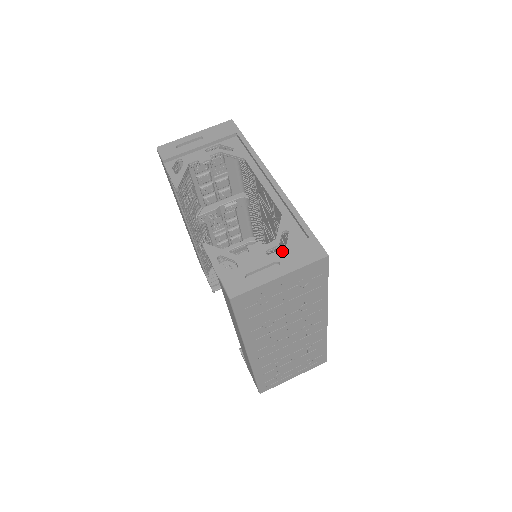
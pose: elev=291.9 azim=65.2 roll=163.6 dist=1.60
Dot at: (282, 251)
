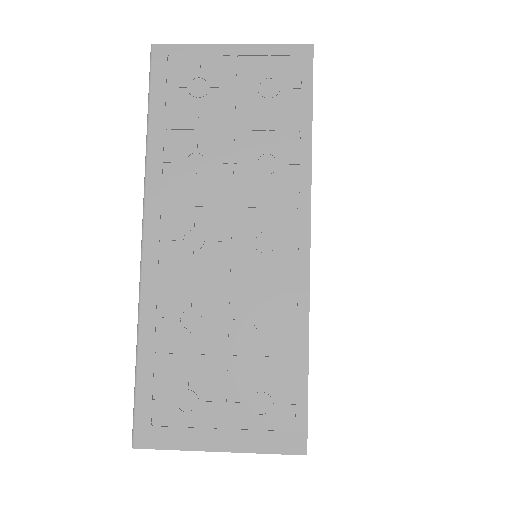
Dot at: occluded
